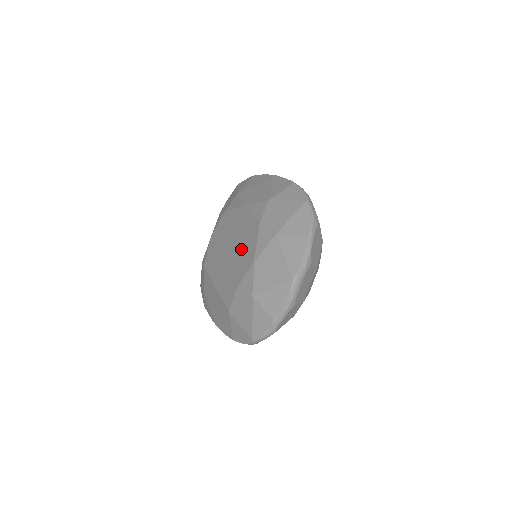
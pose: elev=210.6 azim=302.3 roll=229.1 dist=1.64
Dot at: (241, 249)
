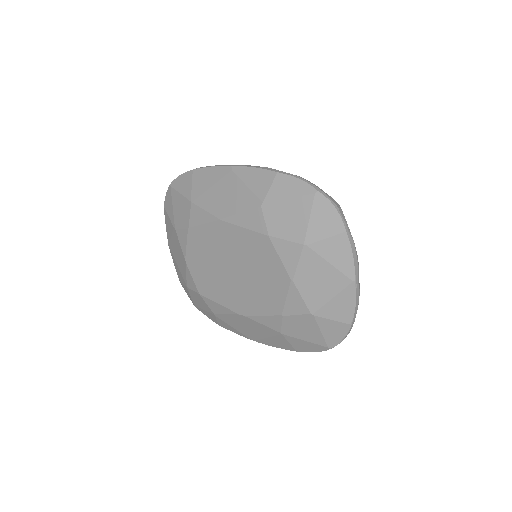
Dot at: (257, 270)
